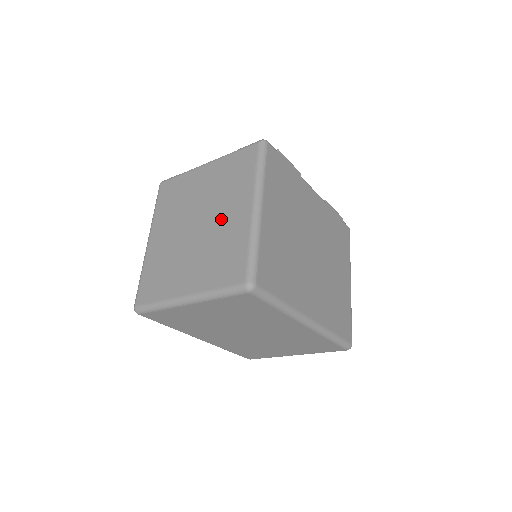
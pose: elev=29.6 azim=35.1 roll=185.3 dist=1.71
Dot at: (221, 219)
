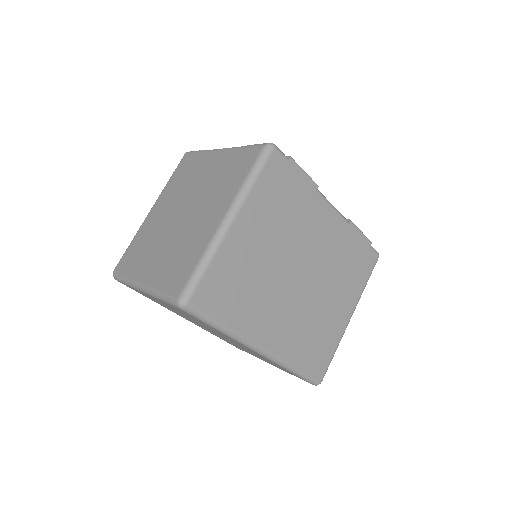
Dot at: (198, 218)
